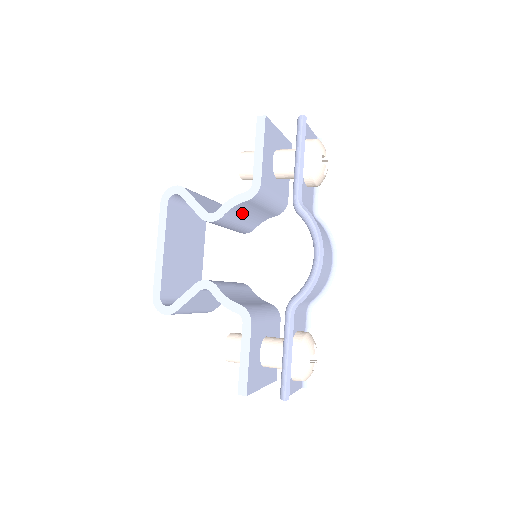
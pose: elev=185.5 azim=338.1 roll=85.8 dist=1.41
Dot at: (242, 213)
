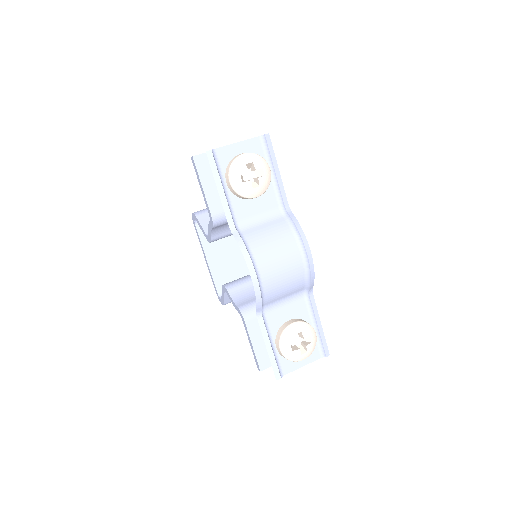
Dot at: occluded
